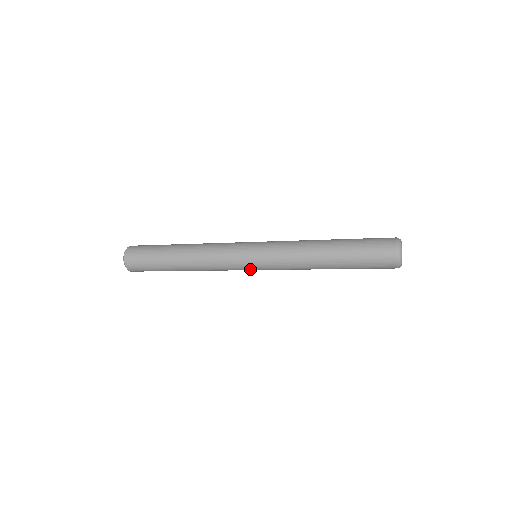
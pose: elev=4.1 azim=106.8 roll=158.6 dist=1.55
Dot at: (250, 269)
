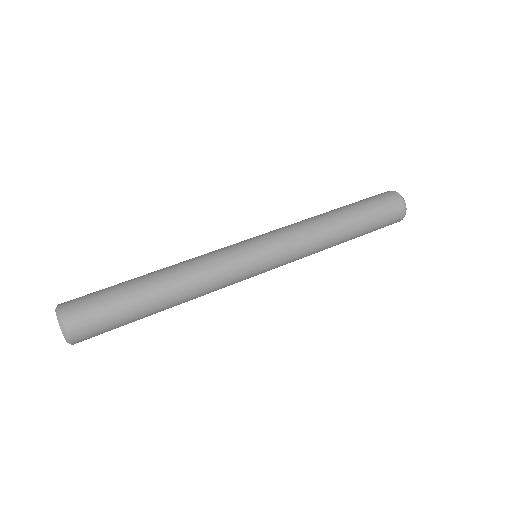
Dot at: occluded
